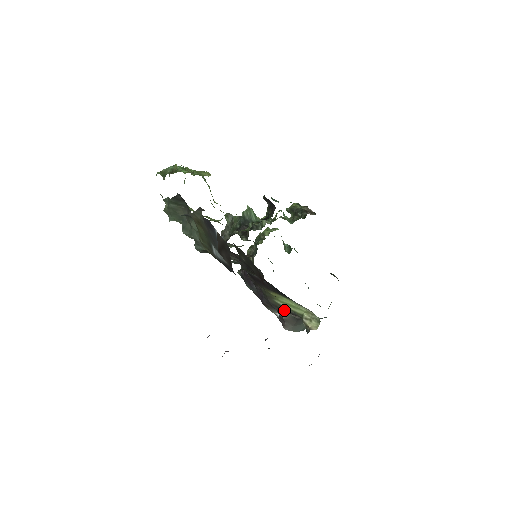
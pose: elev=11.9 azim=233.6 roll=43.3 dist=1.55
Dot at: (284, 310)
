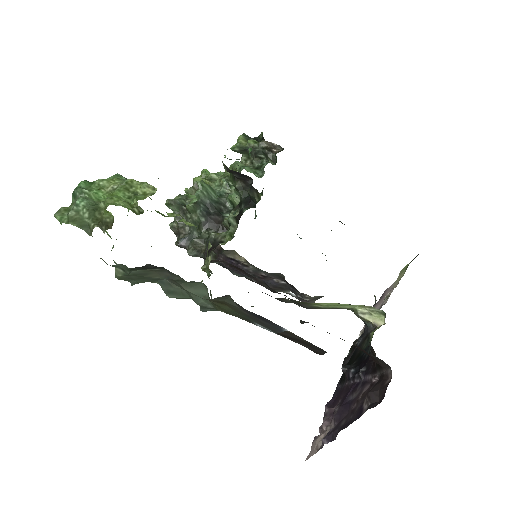
Dot at: occluded
